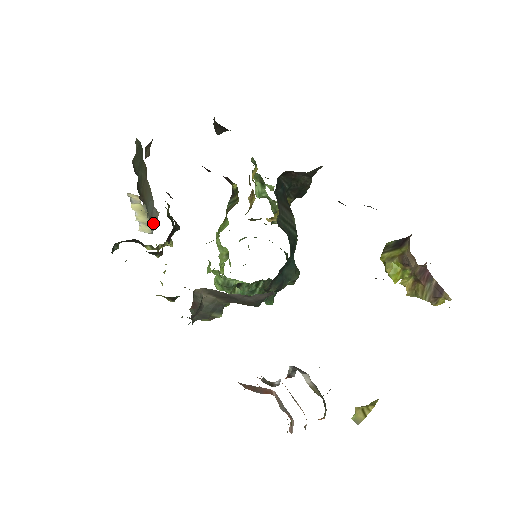
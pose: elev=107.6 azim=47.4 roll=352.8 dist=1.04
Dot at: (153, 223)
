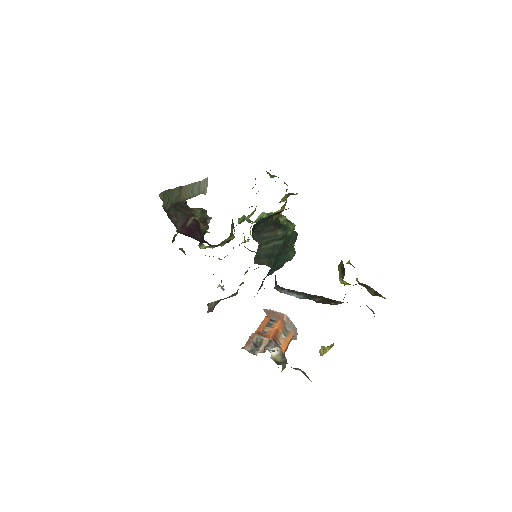
Dot at: (204, 189)
